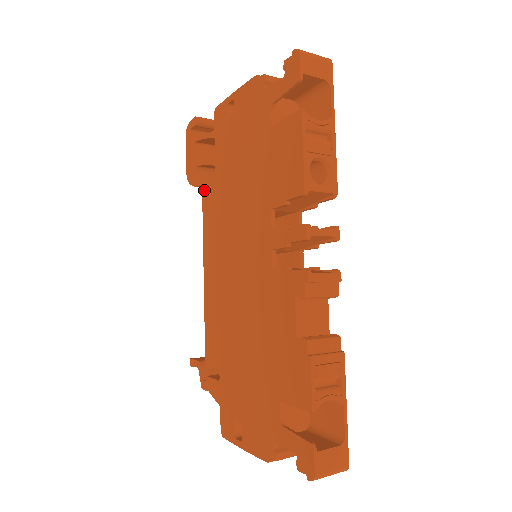
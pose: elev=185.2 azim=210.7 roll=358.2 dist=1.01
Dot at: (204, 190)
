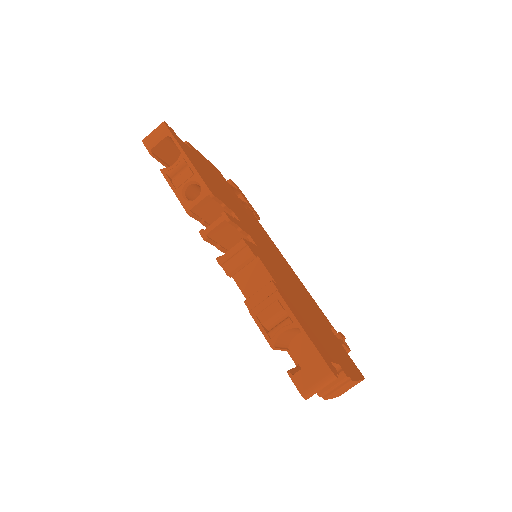
Dot at: occluded
